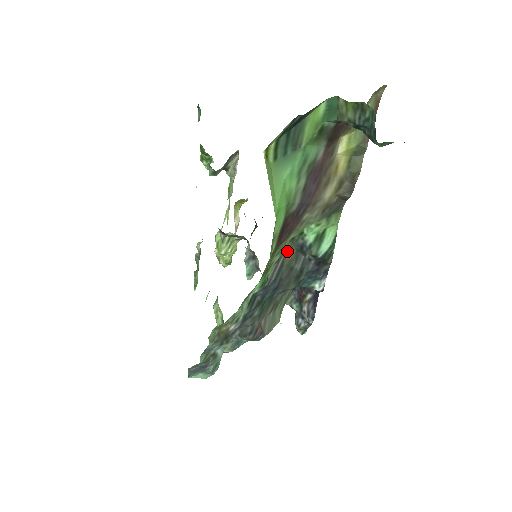
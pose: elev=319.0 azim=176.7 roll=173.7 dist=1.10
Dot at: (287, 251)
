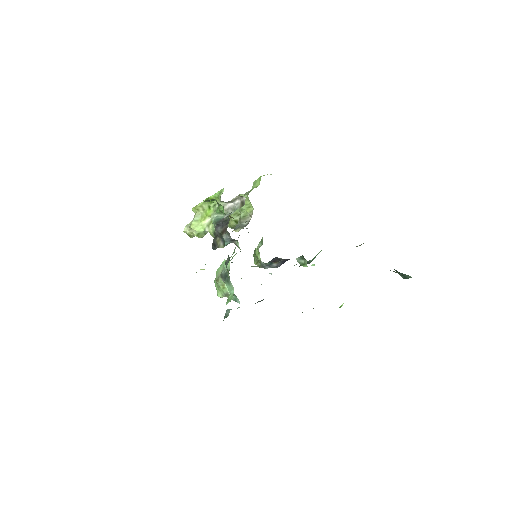
Dot at: occluded
